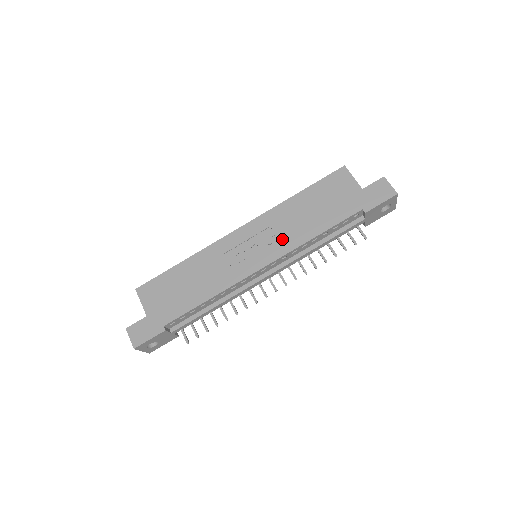
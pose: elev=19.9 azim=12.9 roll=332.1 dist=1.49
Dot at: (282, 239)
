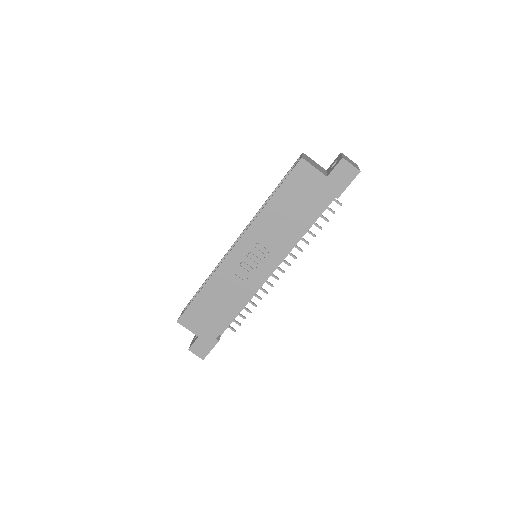
Dot at: (275, 245)
